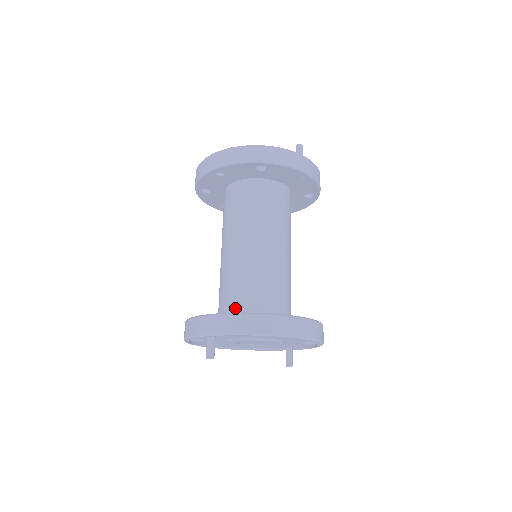
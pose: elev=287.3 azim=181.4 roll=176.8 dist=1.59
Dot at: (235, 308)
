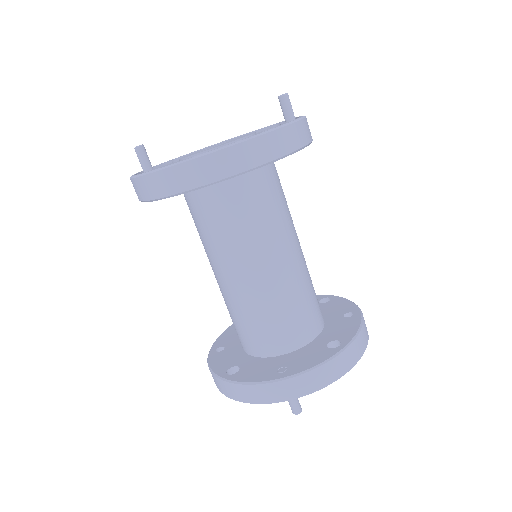
Dot at: (288, 341)
